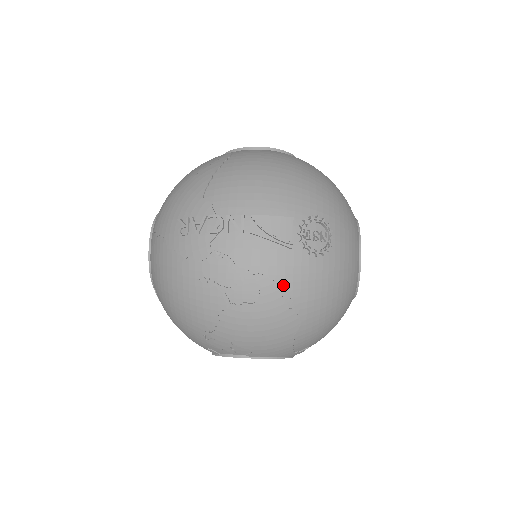
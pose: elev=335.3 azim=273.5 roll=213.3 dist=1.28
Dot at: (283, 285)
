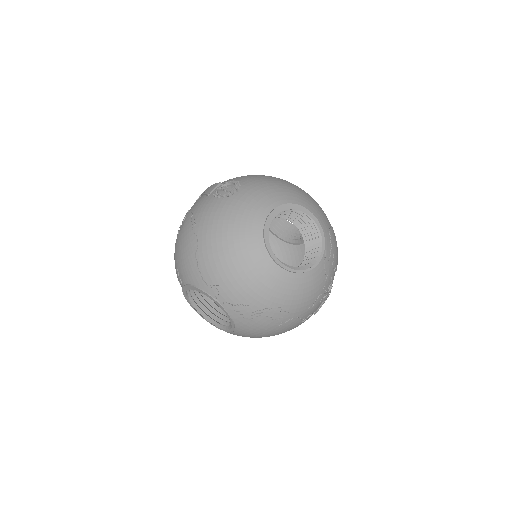
Dot at: (195, 215)
